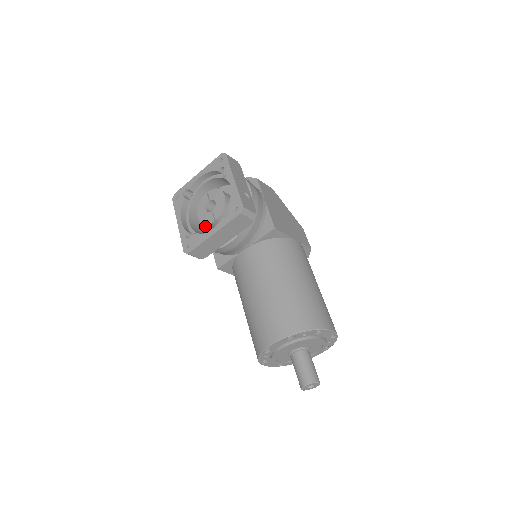
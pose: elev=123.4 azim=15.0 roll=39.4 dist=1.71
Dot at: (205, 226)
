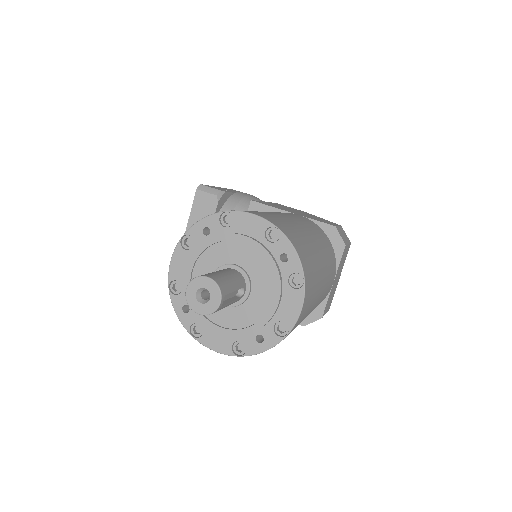
Dot at: occluded
